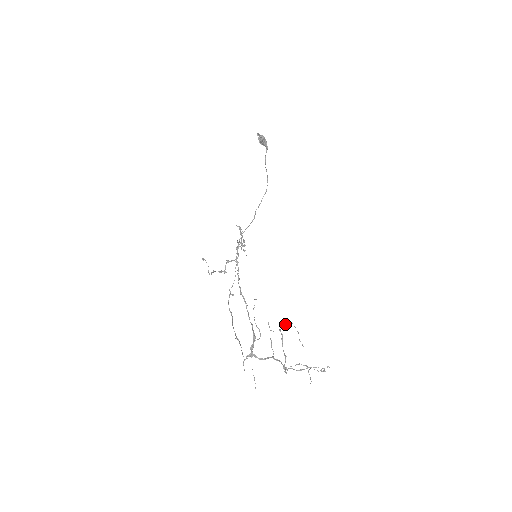
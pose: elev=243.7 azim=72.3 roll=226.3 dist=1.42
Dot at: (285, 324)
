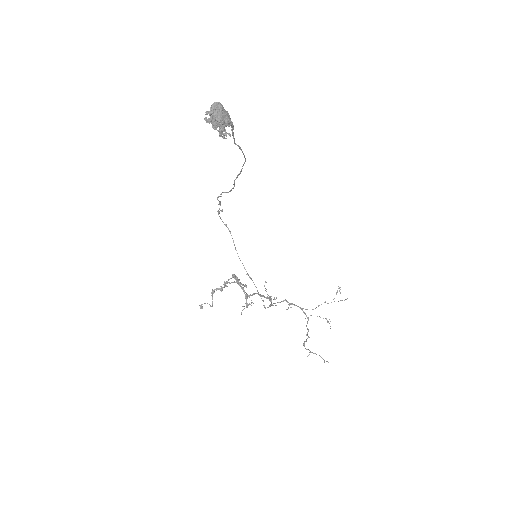
Dot at: (310, 352)
